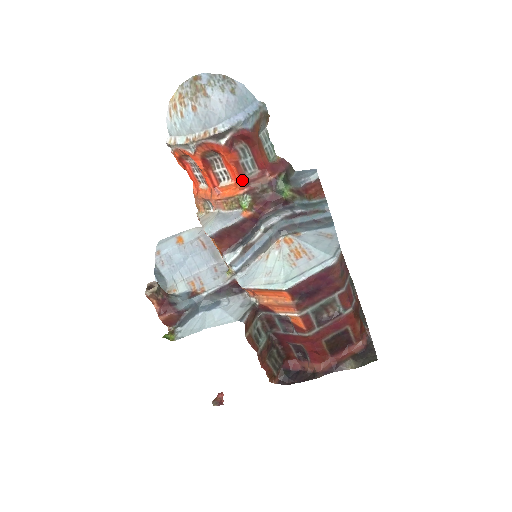
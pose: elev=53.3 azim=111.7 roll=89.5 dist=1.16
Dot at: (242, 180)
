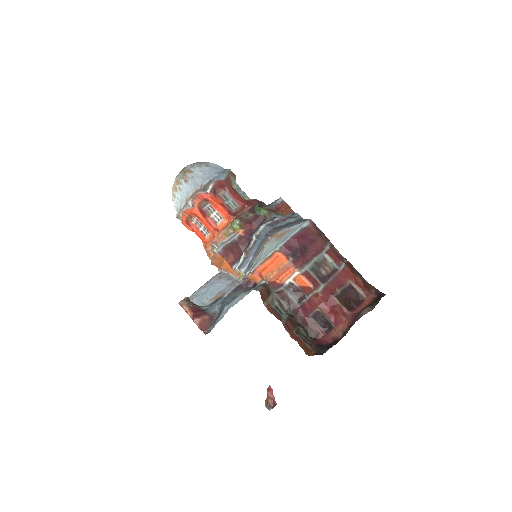
Dot at: (230, 214)
